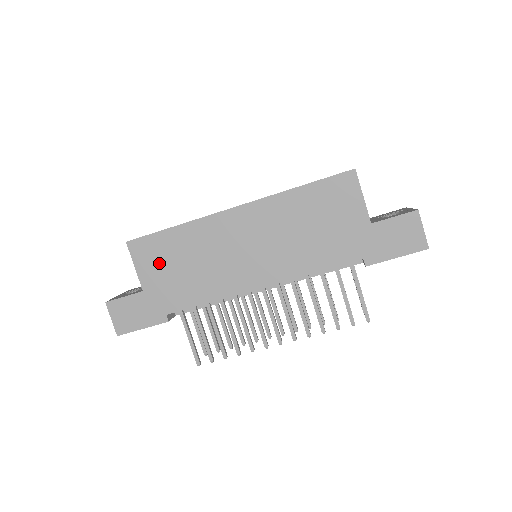
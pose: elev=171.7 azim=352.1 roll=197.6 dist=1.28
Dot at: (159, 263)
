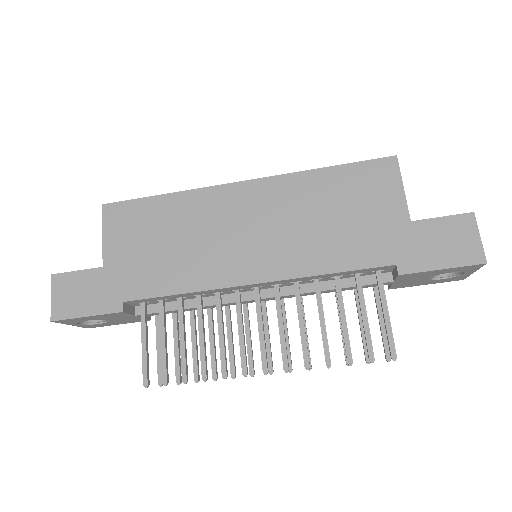
Dot at: (133, 235)
